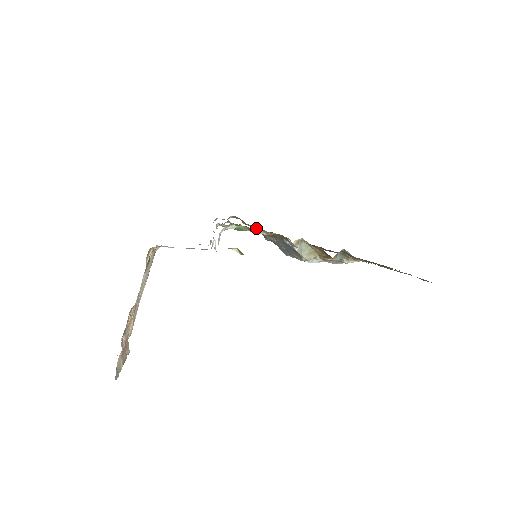
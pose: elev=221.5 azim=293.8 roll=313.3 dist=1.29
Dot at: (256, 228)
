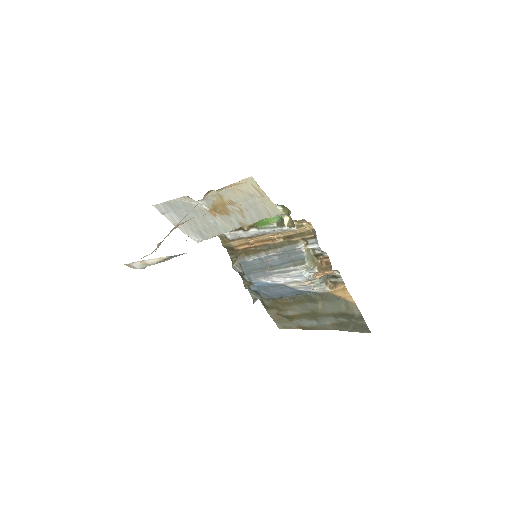
Dot at: (254, 241)
